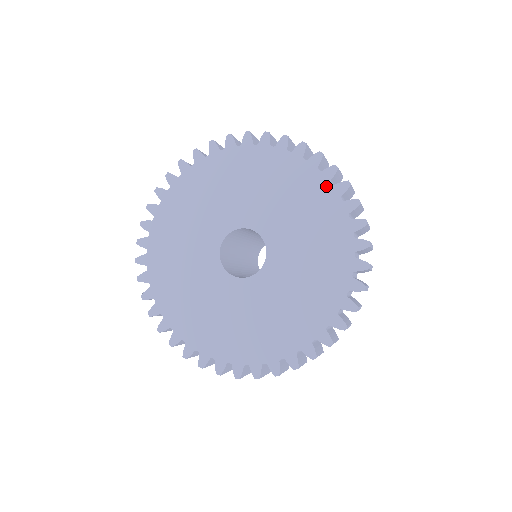
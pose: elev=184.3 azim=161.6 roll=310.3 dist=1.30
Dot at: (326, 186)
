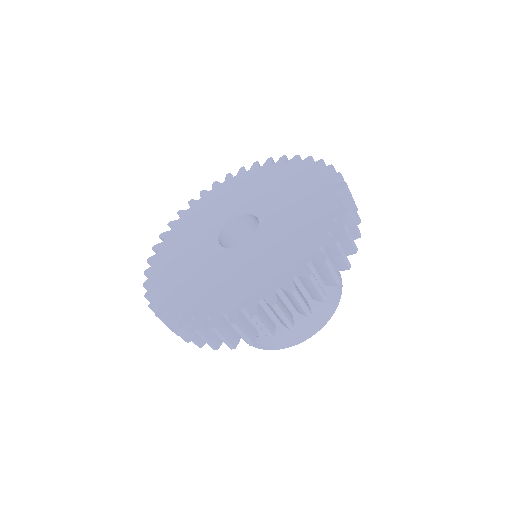
Dot at: (294, 166)
